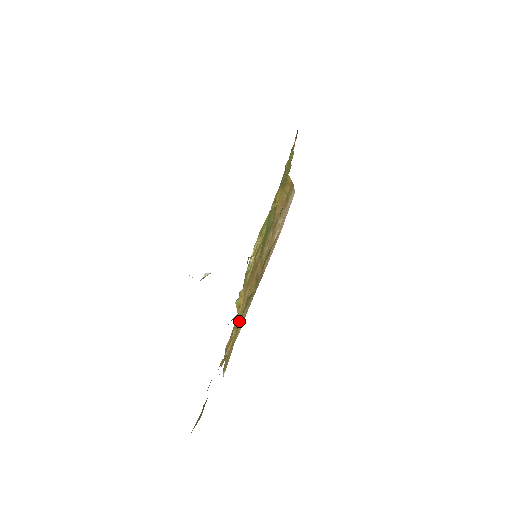
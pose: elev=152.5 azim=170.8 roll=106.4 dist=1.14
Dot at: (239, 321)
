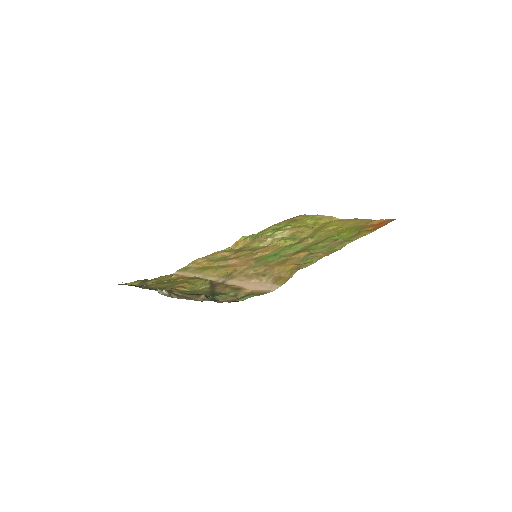
Dot at: (211, 265)
